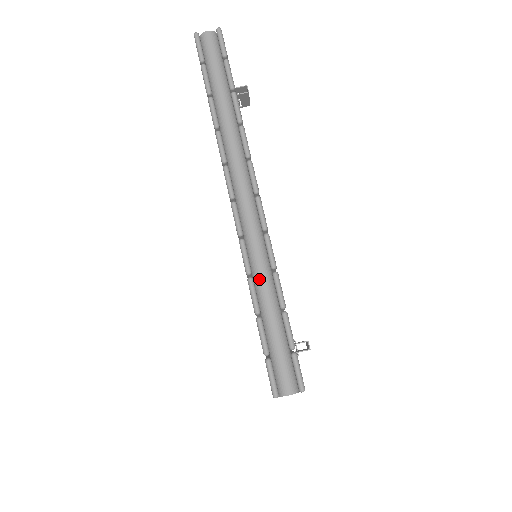
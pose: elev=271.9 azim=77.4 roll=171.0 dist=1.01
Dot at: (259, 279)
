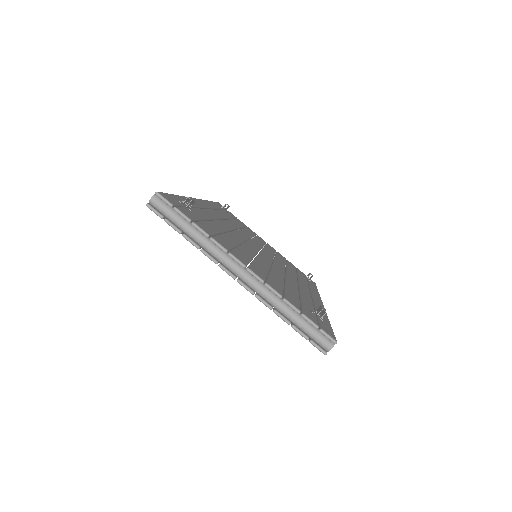
Dot at: (278, 307)
